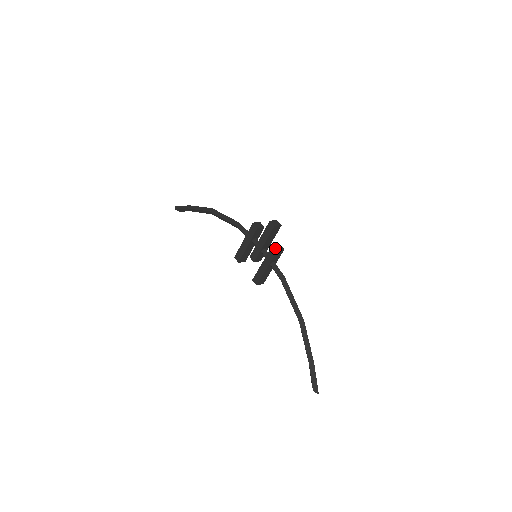
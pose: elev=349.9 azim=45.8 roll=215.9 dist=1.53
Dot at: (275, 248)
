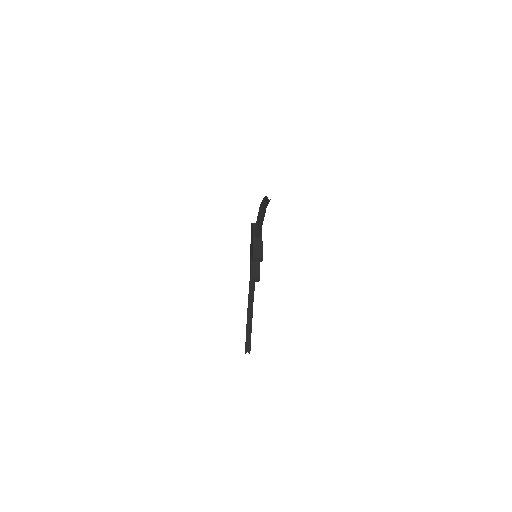
Dot at: (252, 225)
